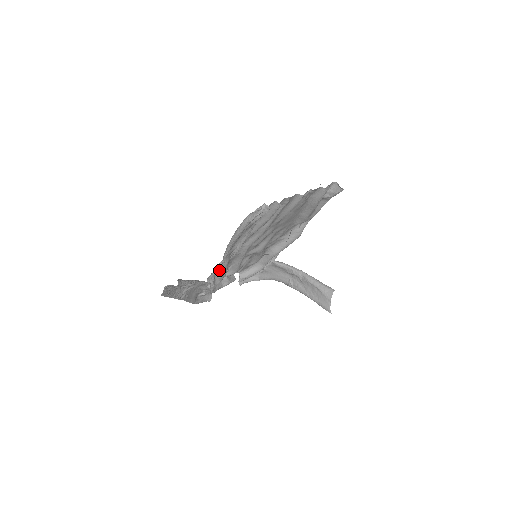
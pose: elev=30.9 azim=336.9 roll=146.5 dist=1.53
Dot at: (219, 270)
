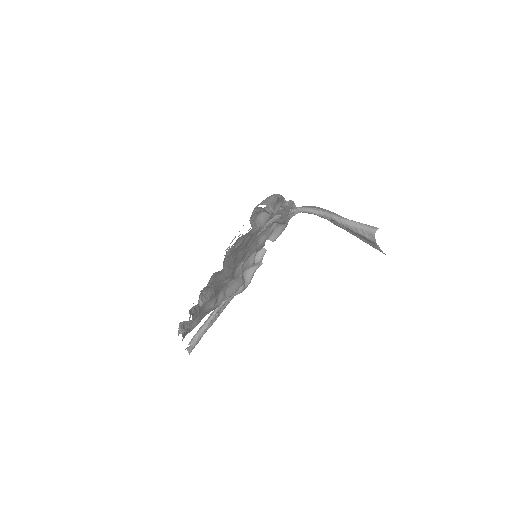
Dot at: occluded
